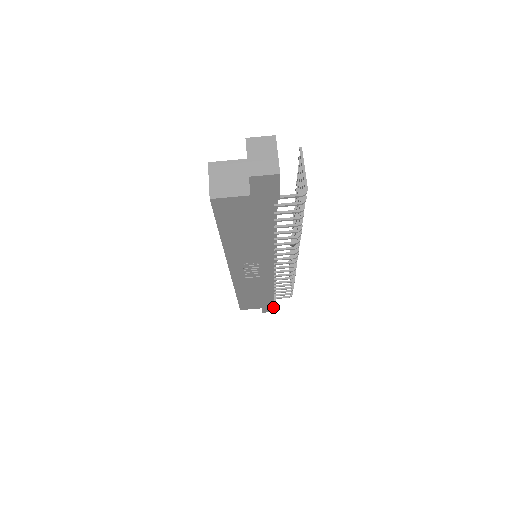
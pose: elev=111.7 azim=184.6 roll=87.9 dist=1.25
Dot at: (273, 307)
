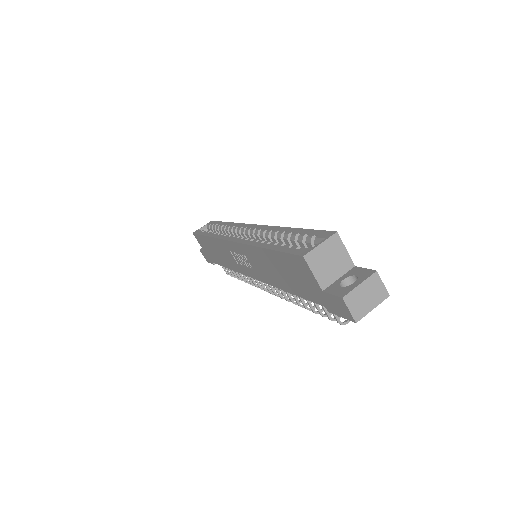
Dot at: (210, 261)
